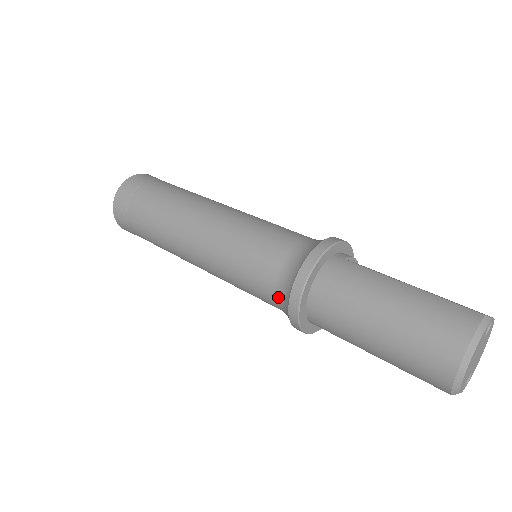
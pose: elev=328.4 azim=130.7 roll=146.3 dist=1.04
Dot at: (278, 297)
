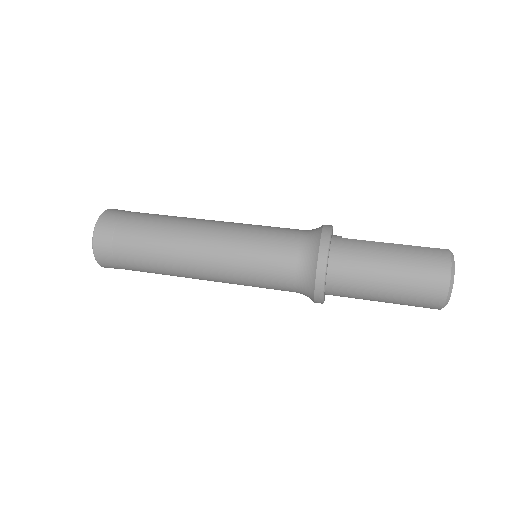
Dot at: (300, 279)
